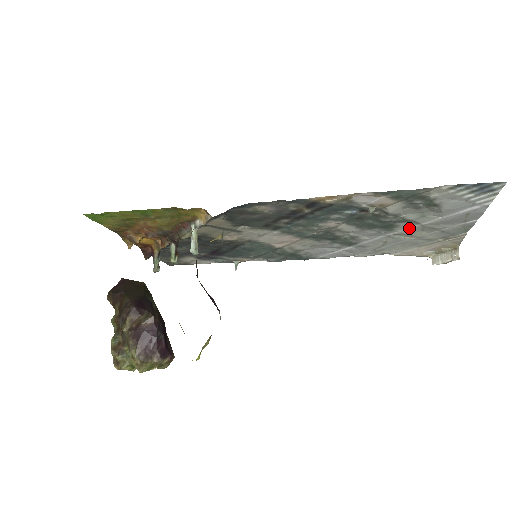
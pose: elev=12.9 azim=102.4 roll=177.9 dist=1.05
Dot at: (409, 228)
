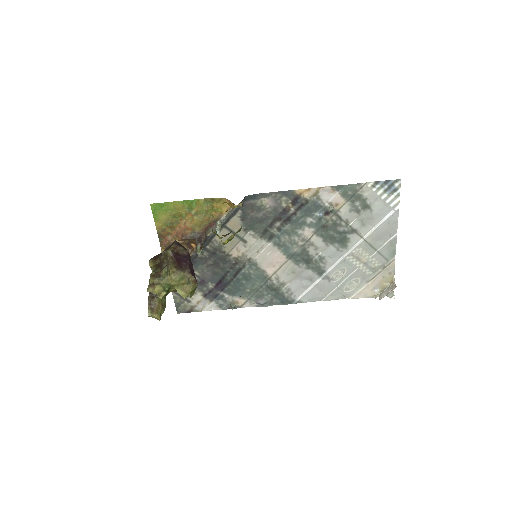
Dot at: (357, 245)
